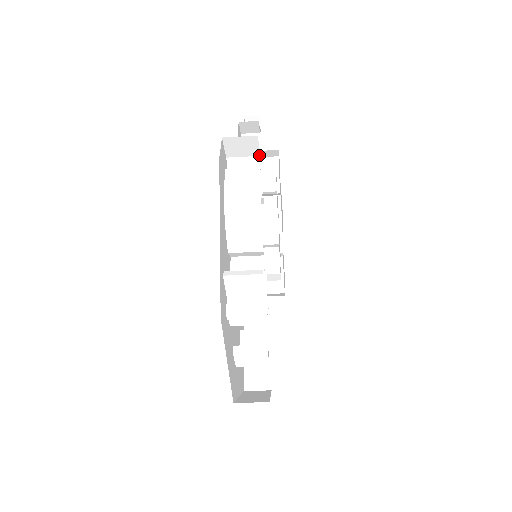
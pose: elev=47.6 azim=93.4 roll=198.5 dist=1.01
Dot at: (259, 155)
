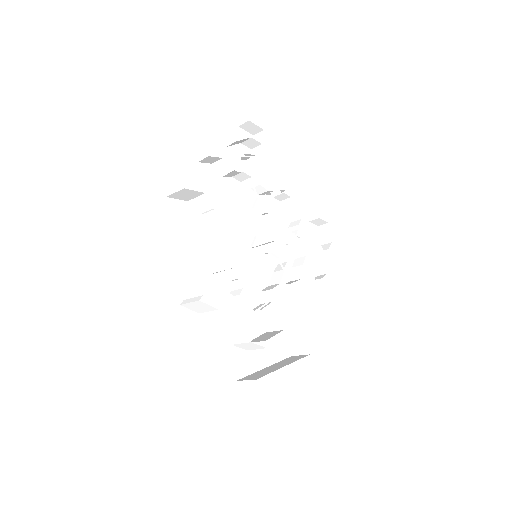
Dot at: (204, 193)
